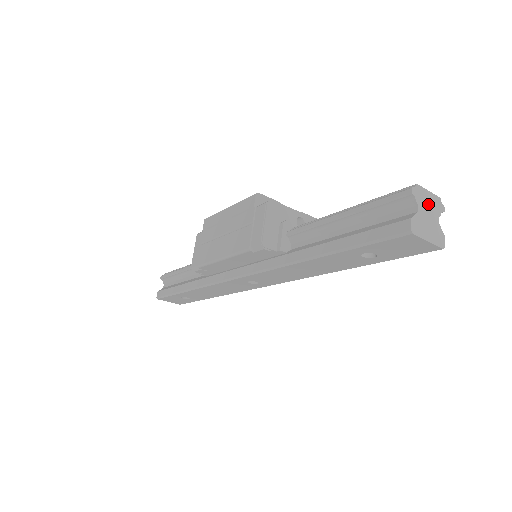
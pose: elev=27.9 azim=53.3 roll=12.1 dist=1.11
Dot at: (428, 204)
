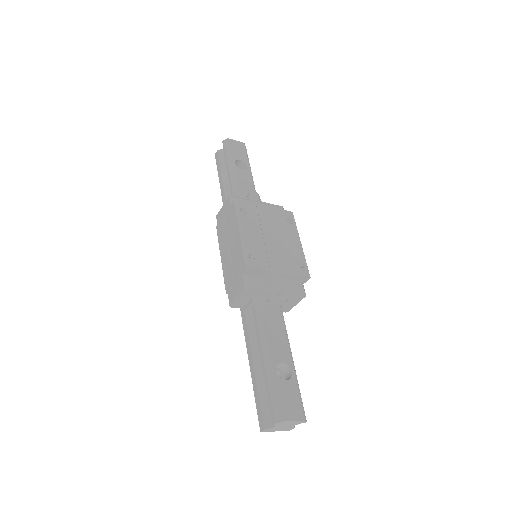
Dot at: (288, 424)
